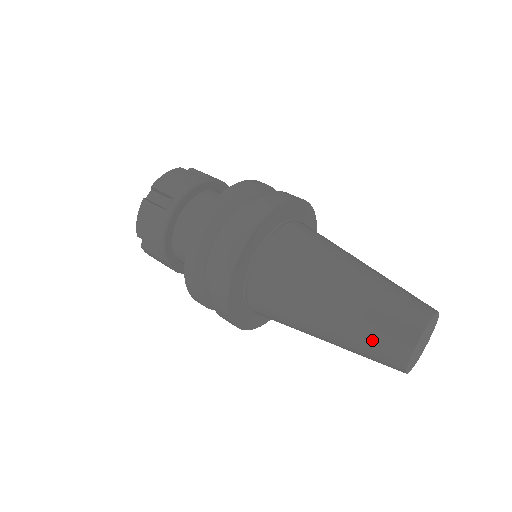
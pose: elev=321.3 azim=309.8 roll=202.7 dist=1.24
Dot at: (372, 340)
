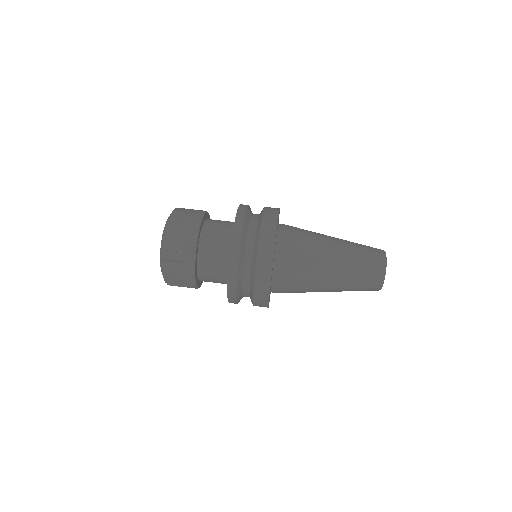
Dot at: (364, 264)
